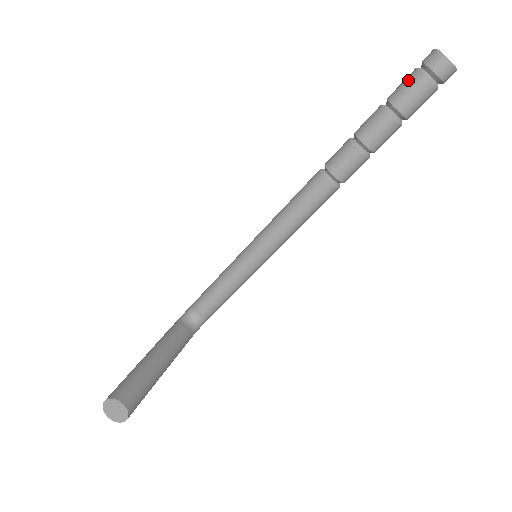
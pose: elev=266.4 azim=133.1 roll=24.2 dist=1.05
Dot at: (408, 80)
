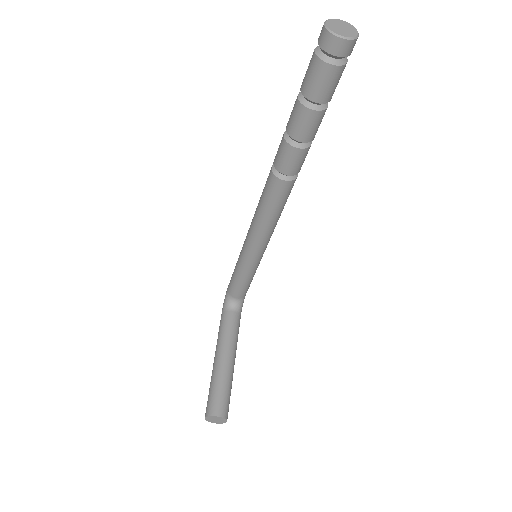
Dot at: (312, 69)
